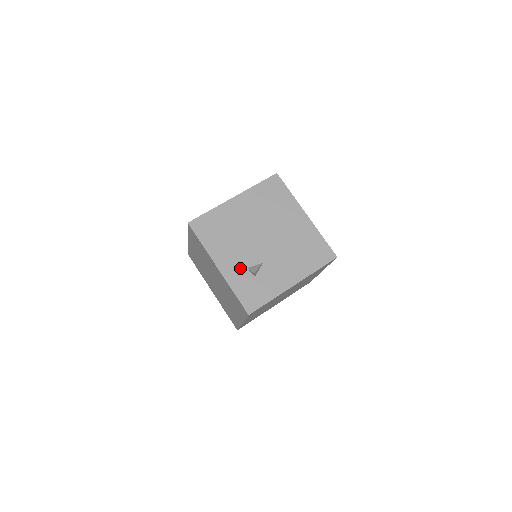
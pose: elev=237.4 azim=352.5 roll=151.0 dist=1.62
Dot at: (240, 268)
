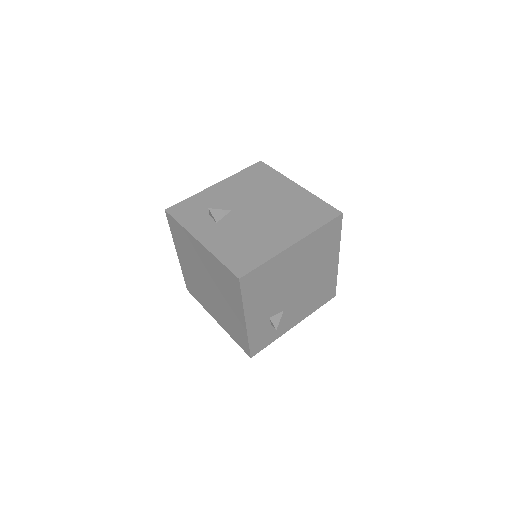
Dot at: (264, 319)
